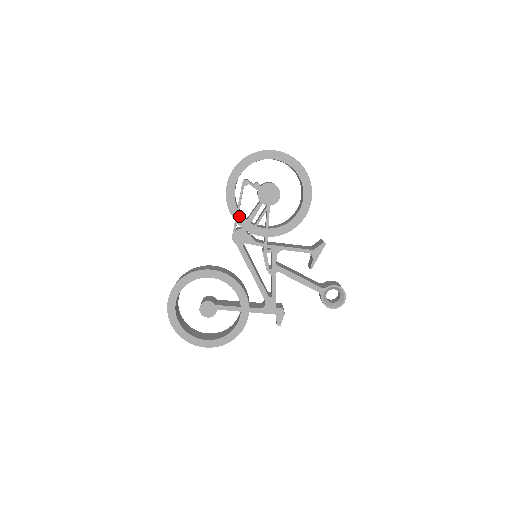
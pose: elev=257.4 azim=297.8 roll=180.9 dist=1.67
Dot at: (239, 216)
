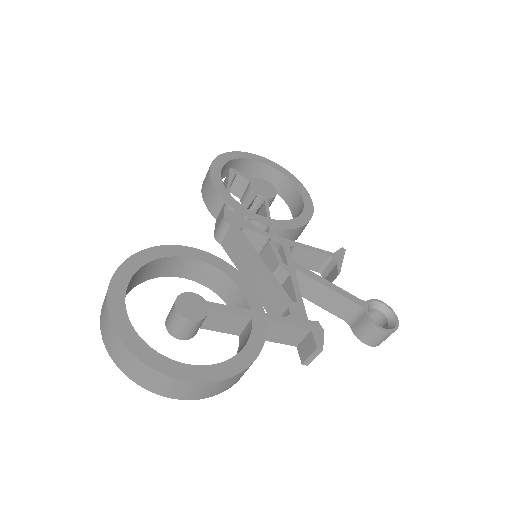
Dot at: (230, 198)
